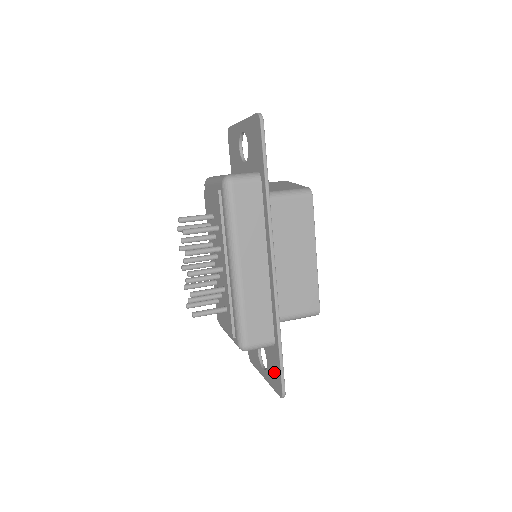
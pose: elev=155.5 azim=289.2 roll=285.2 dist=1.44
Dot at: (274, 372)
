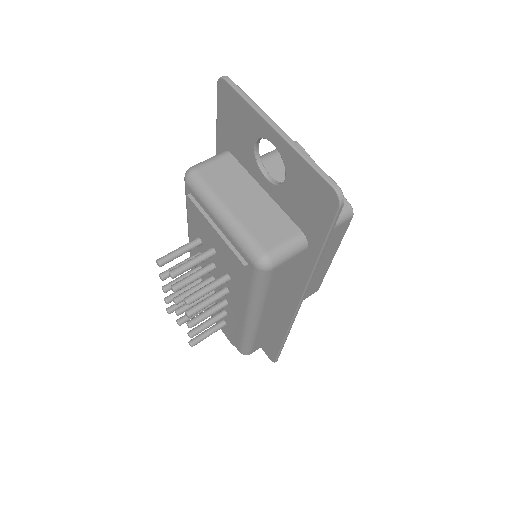
Dot at: occluded
